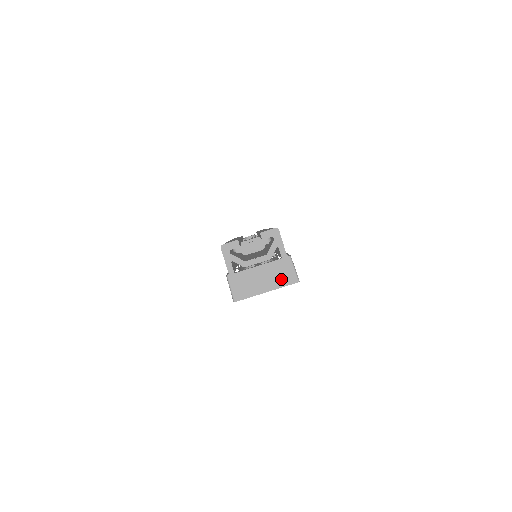
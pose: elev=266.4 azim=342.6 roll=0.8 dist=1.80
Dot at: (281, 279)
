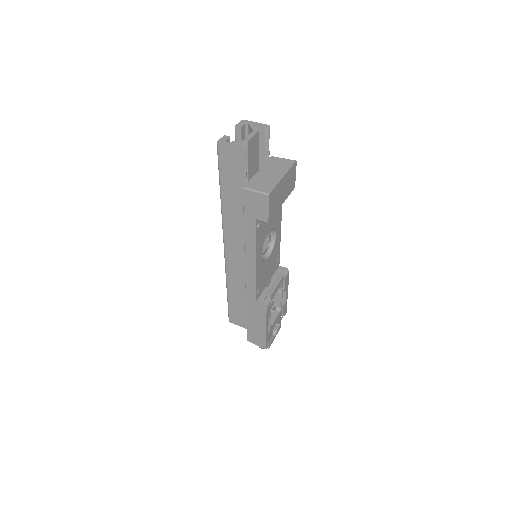
Dot at: (283, 166)
